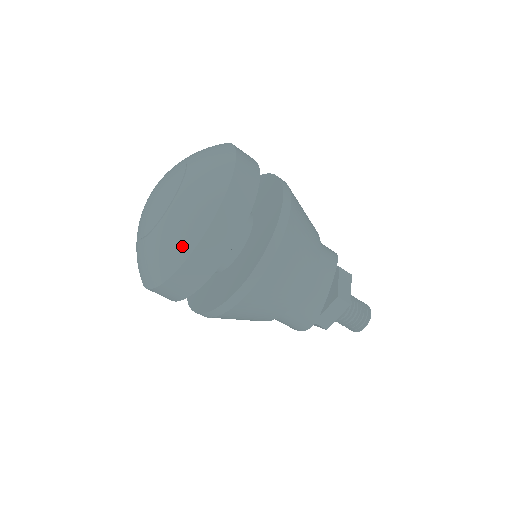
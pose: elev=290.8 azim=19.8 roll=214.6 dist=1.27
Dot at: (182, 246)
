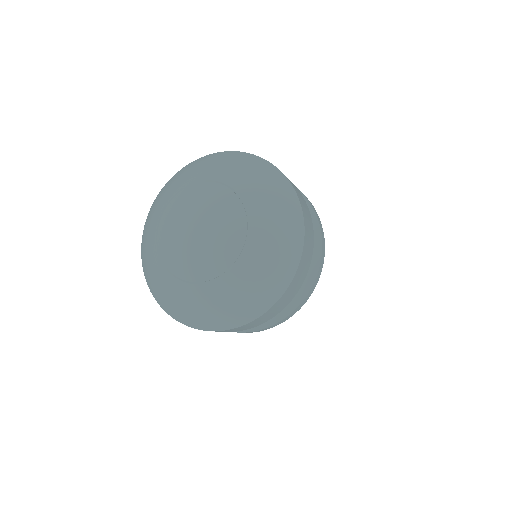
Dot at: (282, 274)
